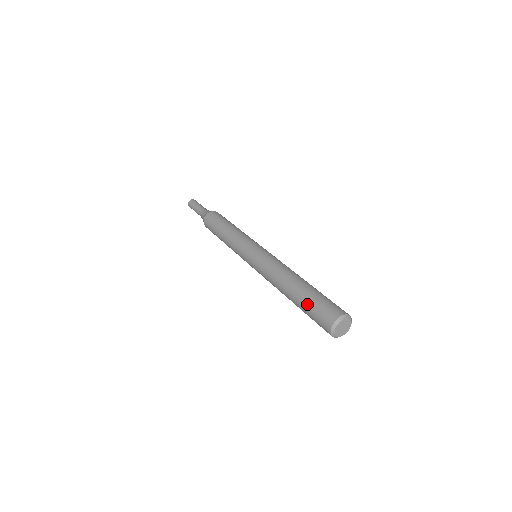
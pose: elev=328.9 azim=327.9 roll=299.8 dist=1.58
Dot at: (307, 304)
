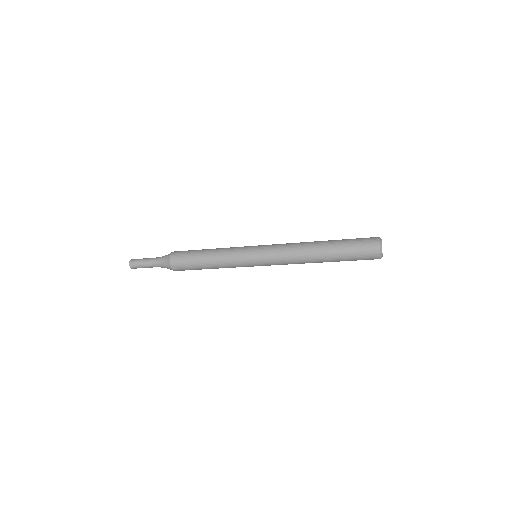
Dot at: (346, 240)
